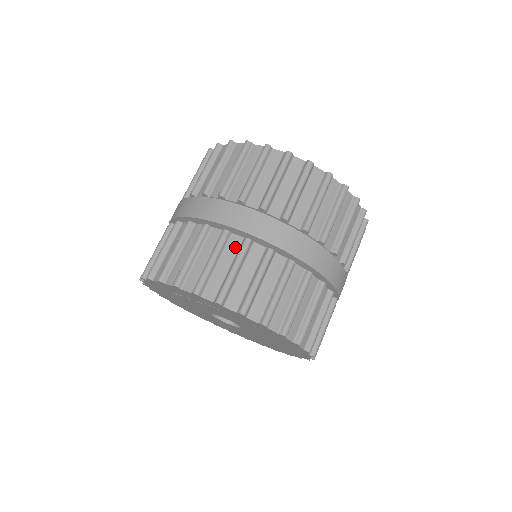
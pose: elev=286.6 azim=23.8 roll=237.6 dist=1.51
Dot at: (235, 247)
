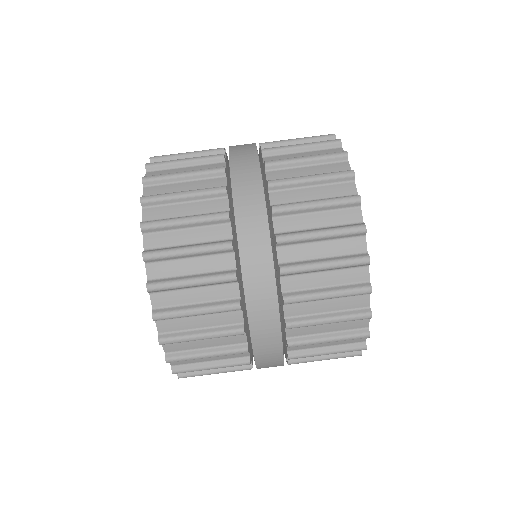
Dot at: (220, 265)
